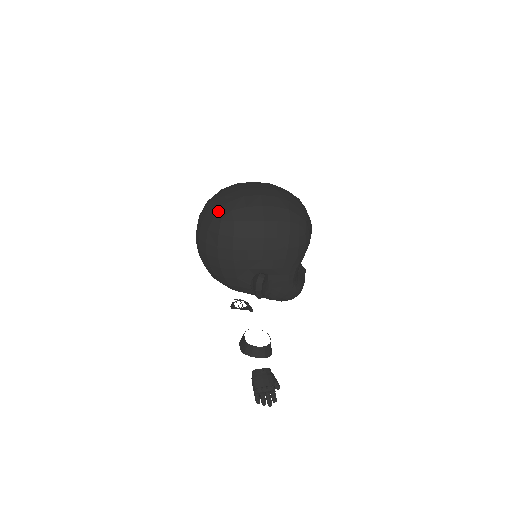
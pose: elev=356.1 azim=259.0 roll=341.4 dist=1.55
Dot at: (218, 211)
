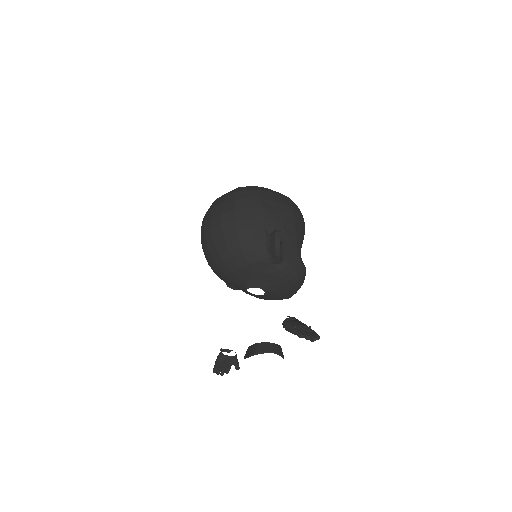
Dot at: (230, 191)
